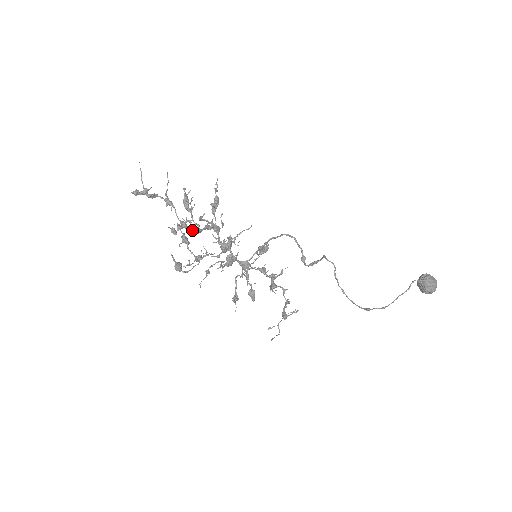
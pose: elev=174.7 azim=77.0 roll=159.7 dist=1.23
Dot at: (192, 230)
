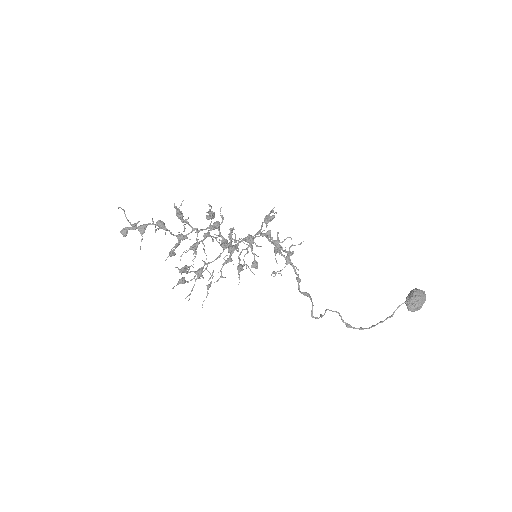
Dot at: (190, 249)
